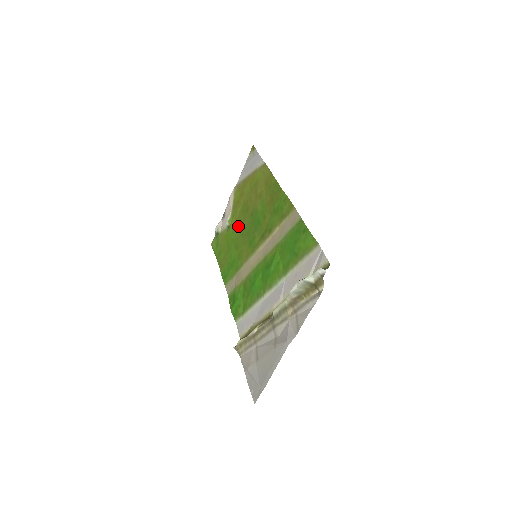
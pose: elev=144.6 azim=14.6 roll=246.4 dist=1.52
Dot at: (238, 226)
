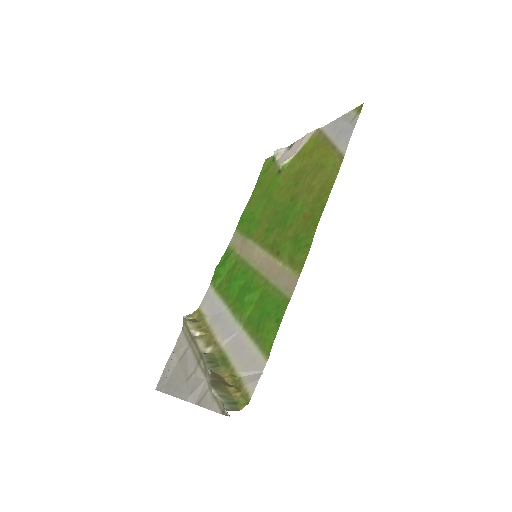
Dot at: (282, 187)
